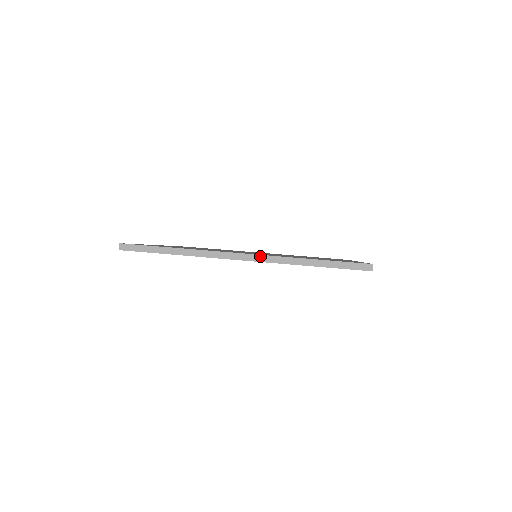
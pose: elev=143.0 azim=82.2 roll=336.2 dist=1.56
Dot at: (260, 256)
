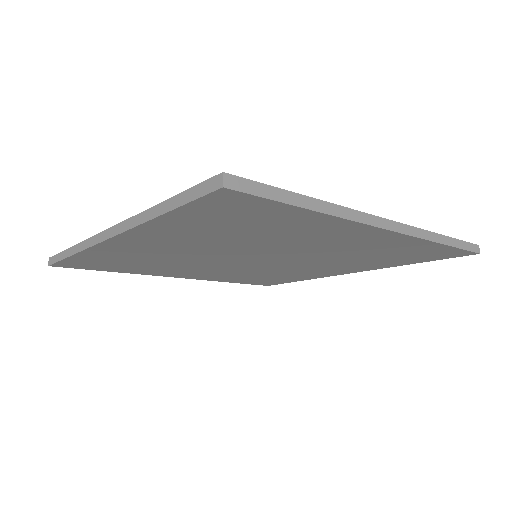
Dot at: (405, 226)
